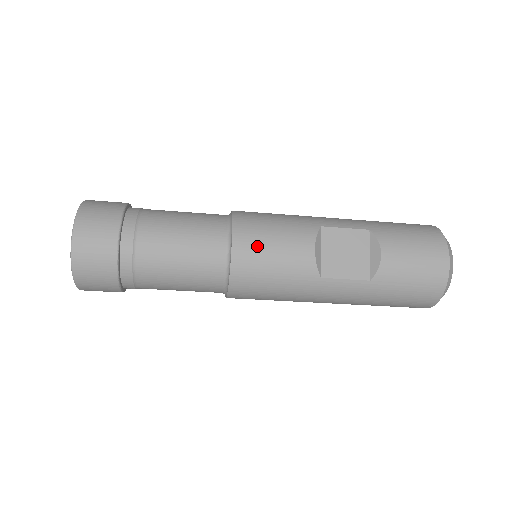
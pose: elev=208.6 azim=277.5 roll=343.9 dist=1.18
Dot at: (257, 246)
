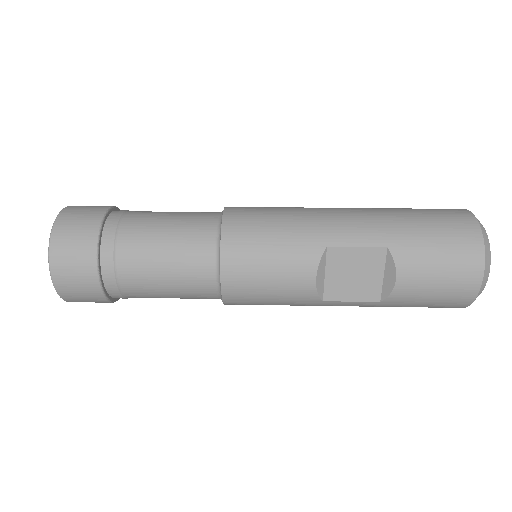
Dot at: (249, 279)
